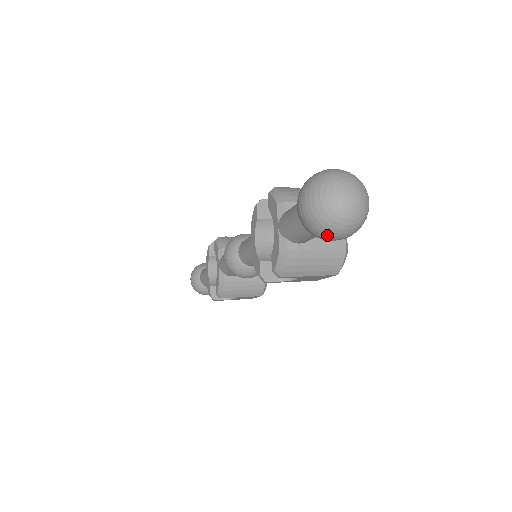
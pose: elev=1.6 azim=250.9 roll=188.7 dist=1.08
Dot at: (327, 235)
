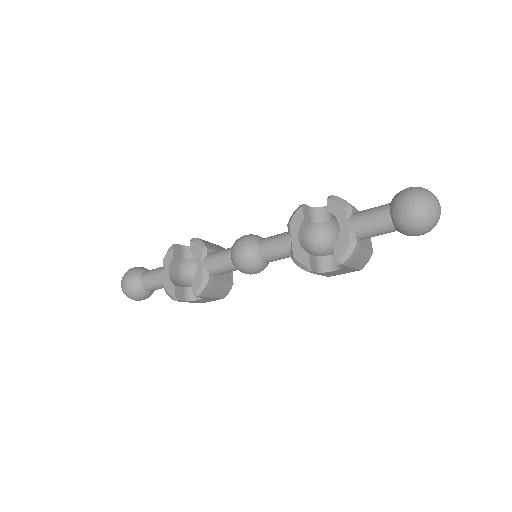
Dot at: (421, 230)
